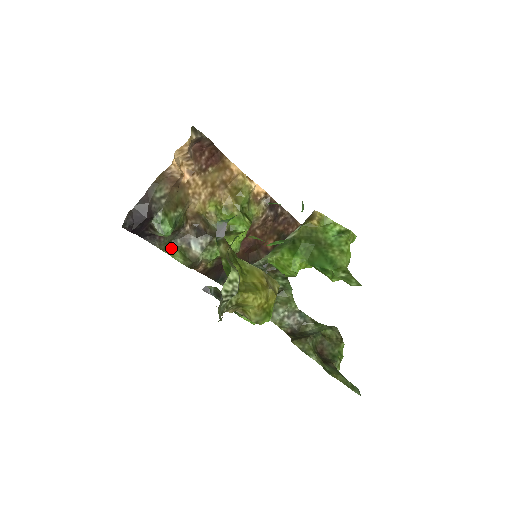
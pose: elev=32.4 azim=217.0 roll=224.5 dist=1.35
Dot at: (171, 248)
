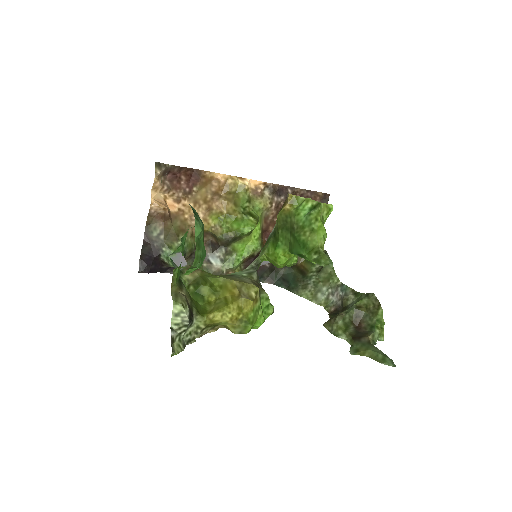
Dot at: occluded
